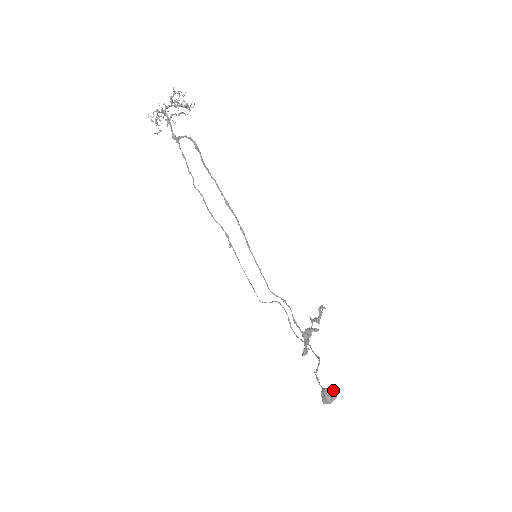
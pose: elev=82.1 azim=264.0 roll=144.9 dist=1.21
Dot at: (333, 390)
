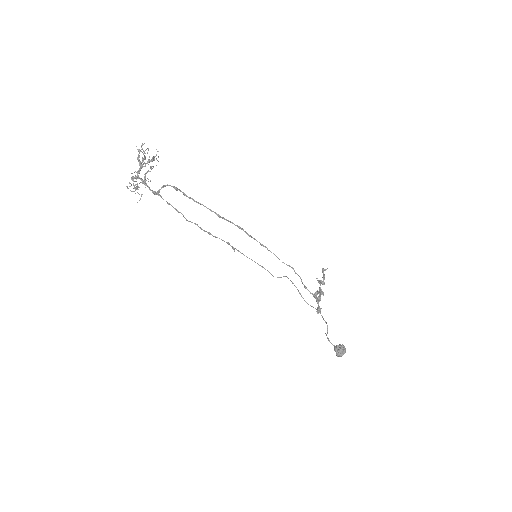
Dot at: (342, 346)
